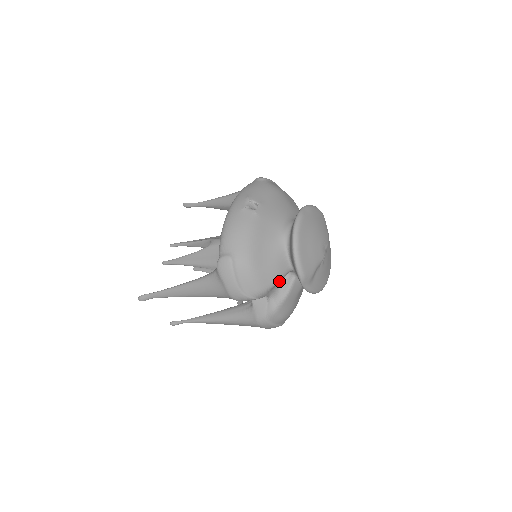
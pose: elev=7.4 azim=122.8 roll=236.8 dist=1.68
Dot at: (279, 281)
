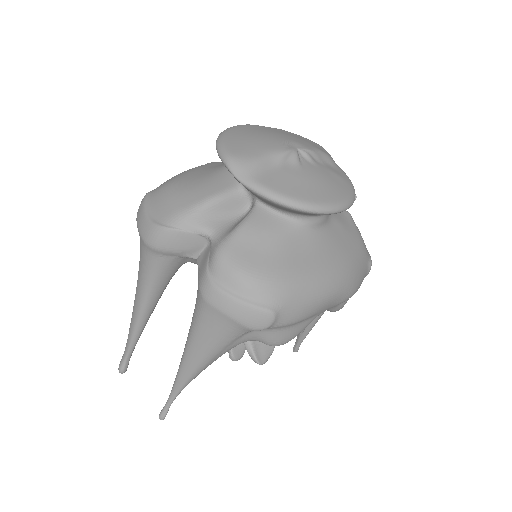
Dot at: (214, 200)
